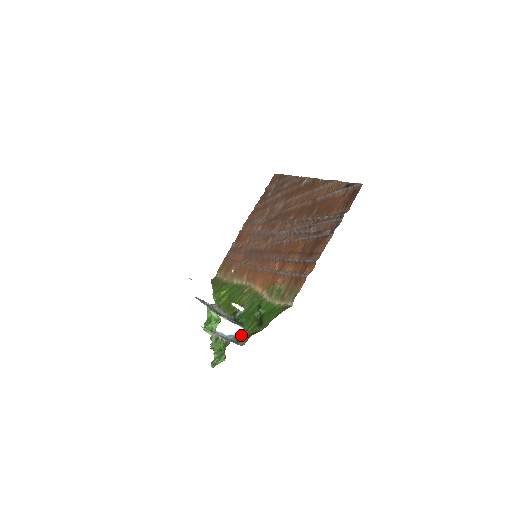
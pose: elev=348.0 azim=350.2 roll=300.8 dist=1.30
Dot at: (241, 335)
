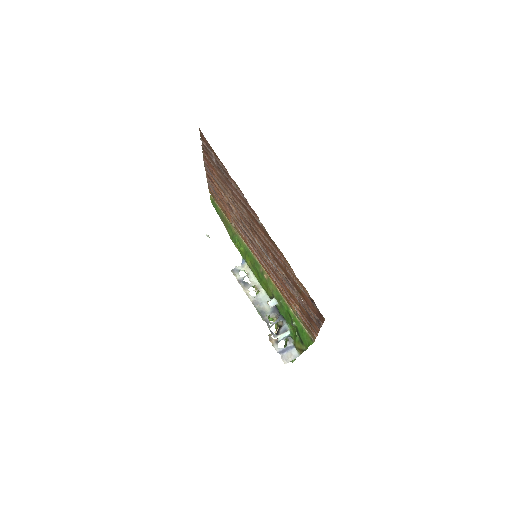
Dot at: (292, 337)
